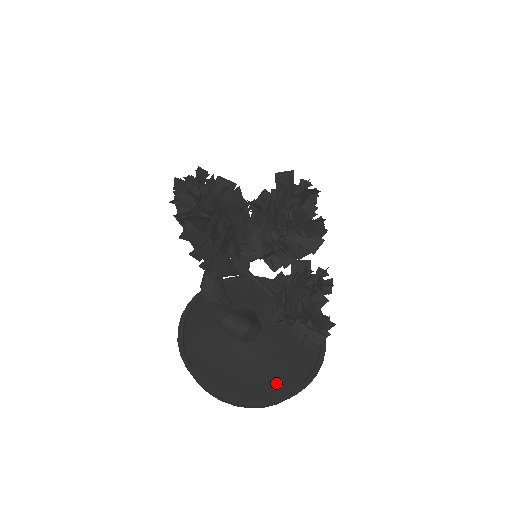
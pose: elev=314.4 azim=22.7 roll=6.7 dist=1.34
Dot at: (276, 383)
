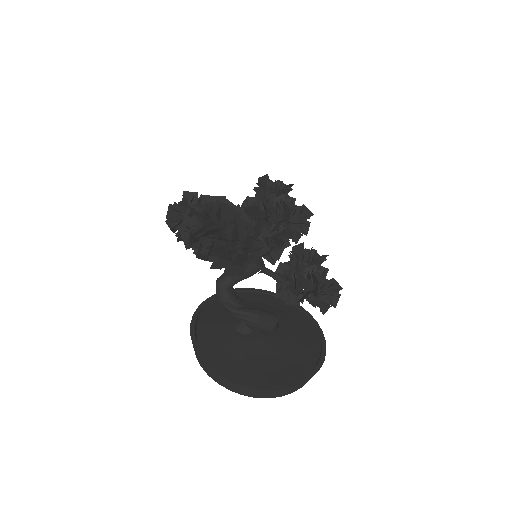
Dot at: (304, 361)
